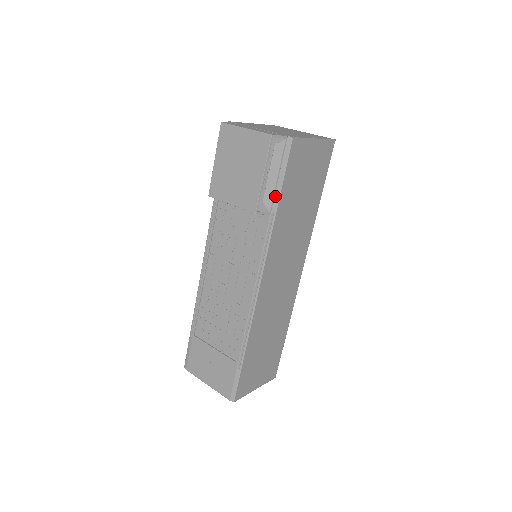
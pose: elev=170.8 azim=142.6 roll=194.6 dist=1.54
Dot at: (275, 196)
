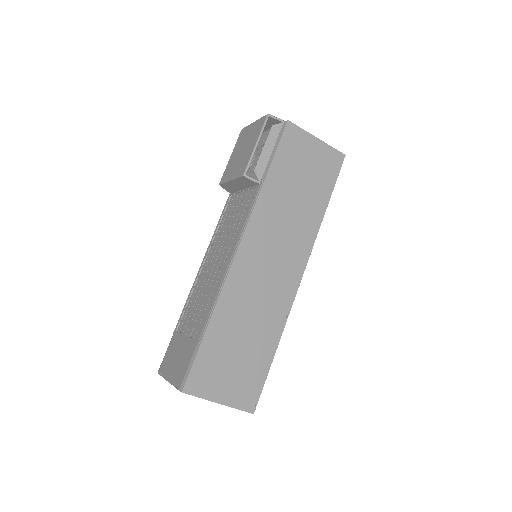
Dot at: (266, 168)
